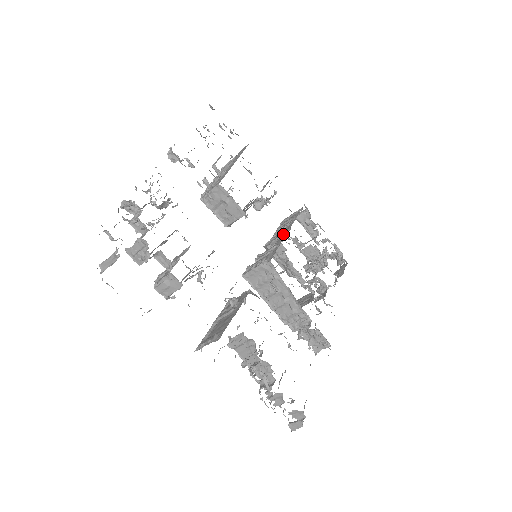
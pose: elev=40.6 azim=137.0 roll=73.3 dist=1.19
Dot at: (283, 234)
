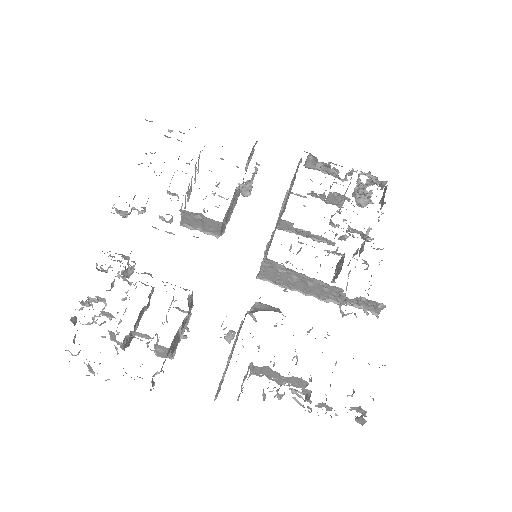
Dot at: (283, 208)
